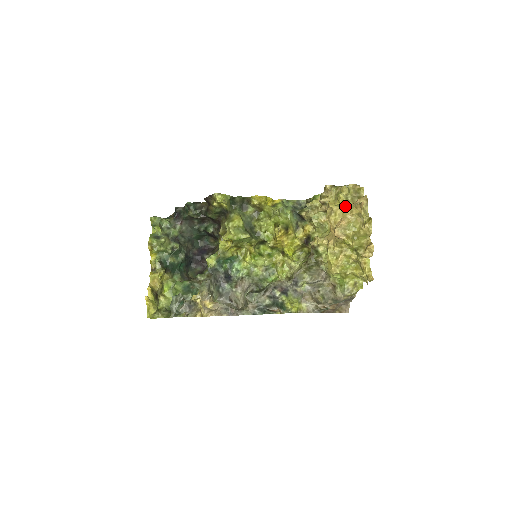
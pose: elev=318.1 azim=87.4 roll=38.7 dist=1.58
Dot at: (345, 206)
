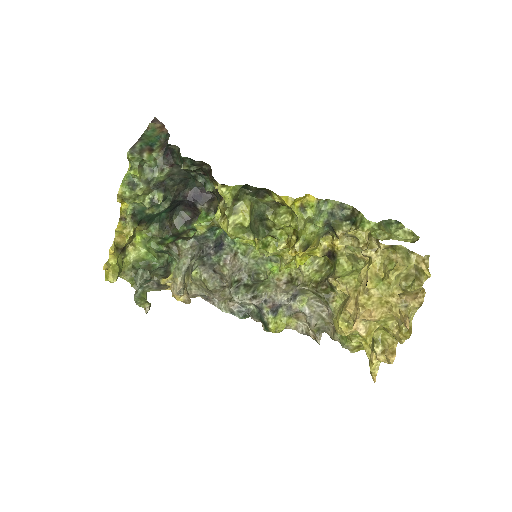
Dot at: (387, 296)
